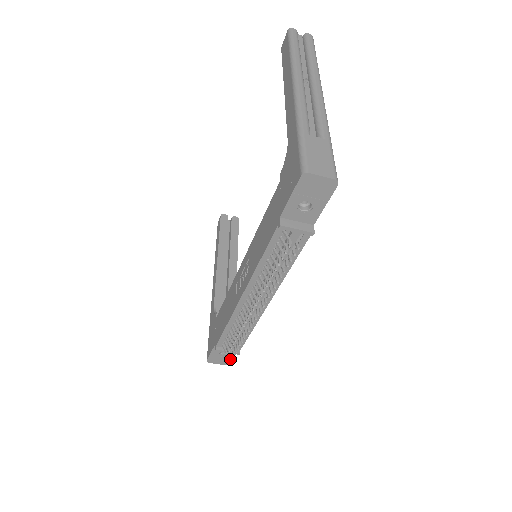
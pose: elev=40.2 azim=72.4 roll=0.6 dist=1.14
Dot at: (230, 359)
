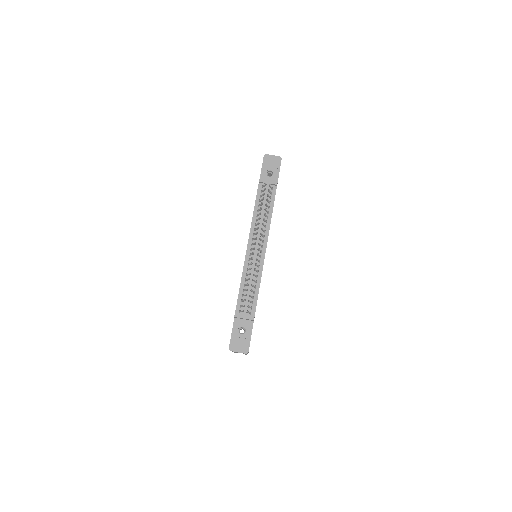
Dot at: (248, 342)
